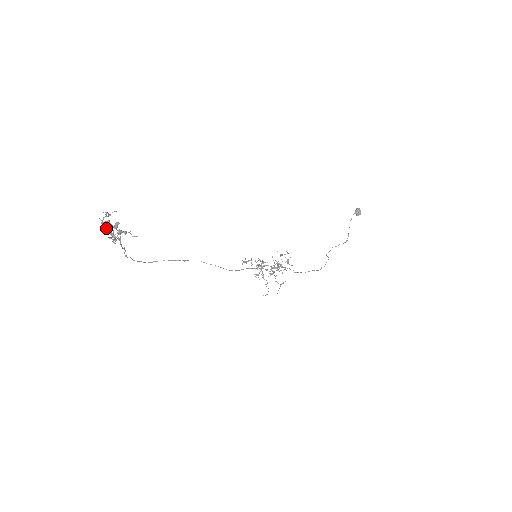
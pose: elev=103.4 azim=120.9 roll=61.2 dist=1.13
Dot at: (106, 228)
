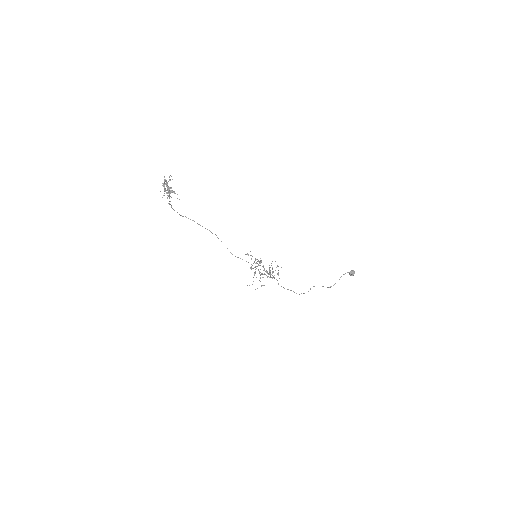
Dot at: occluded
